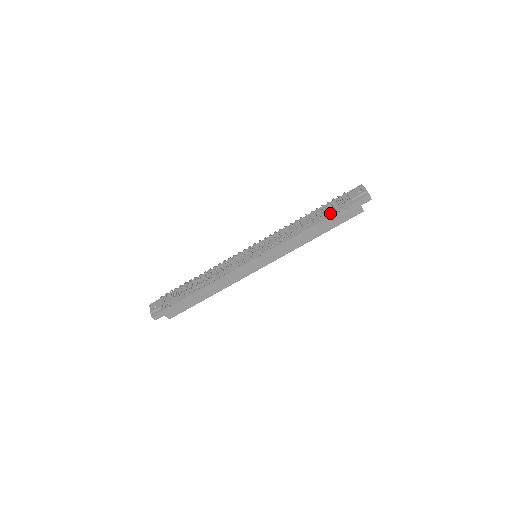
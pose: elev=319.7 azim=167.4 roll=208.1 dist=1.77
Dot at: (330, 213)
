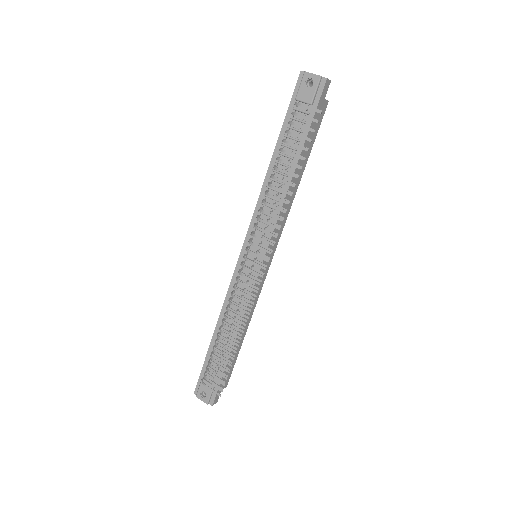
Dot at: (299, 141)
